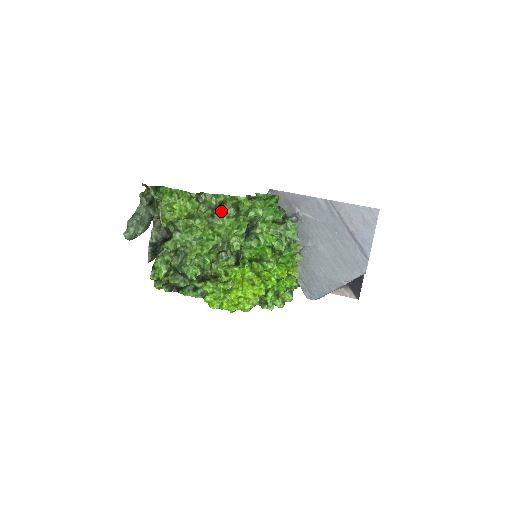
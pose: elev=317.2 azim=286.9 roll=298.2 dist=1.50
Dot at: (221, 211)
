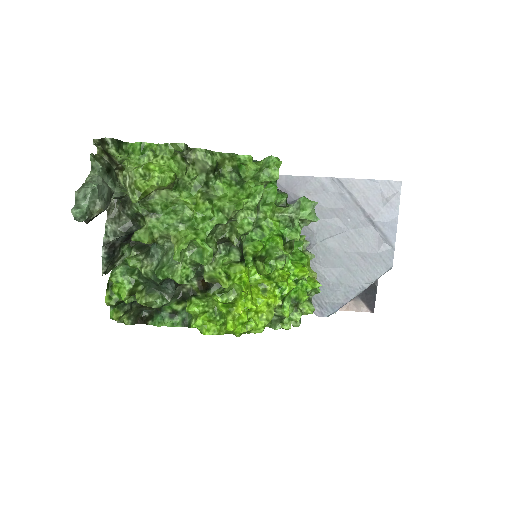
Dot at: (218, 177)
